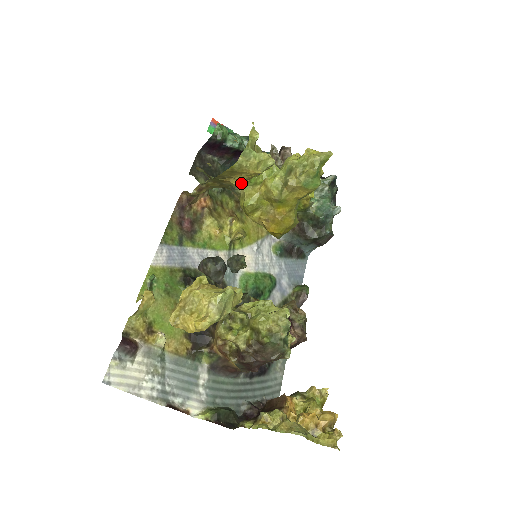
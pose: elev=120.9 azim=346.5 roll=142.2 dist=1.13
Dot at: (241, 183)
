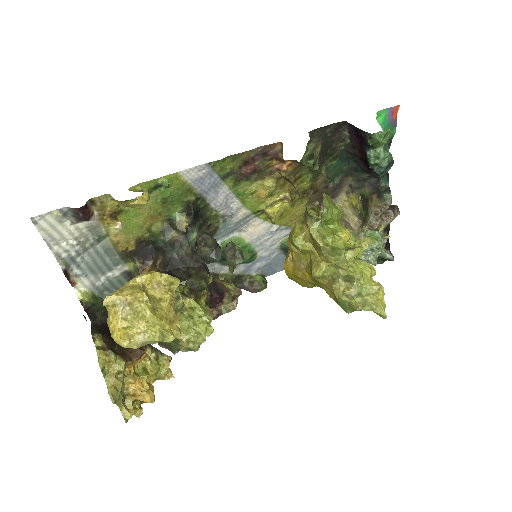
Dot at: (309, 240)
